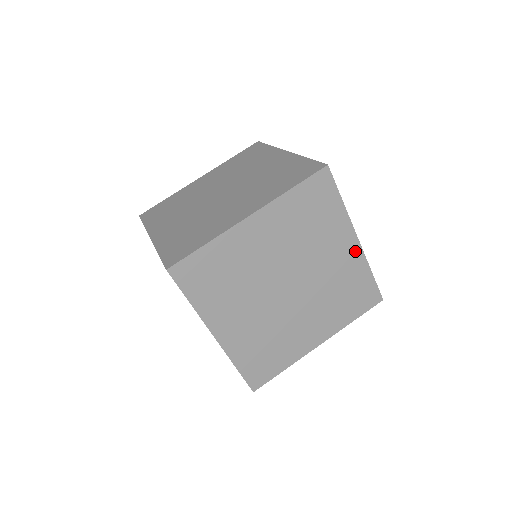
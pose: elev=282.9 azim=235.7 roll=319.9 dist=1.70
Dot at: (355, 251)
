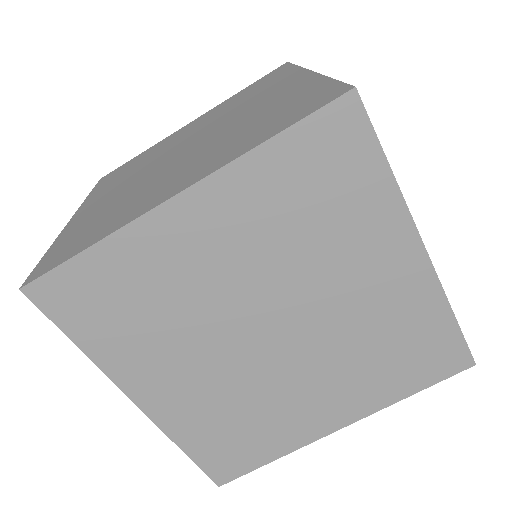
Dot at: (418, 273)
